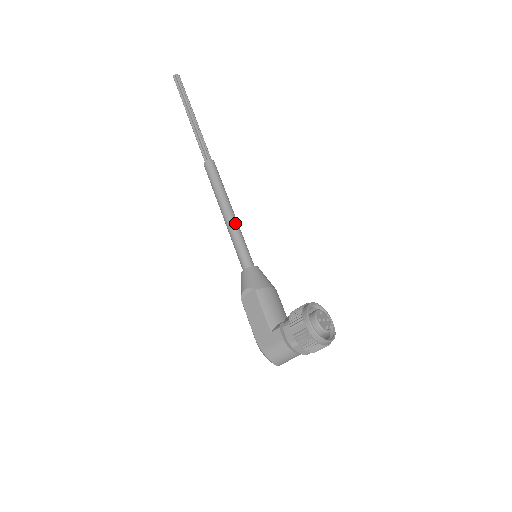
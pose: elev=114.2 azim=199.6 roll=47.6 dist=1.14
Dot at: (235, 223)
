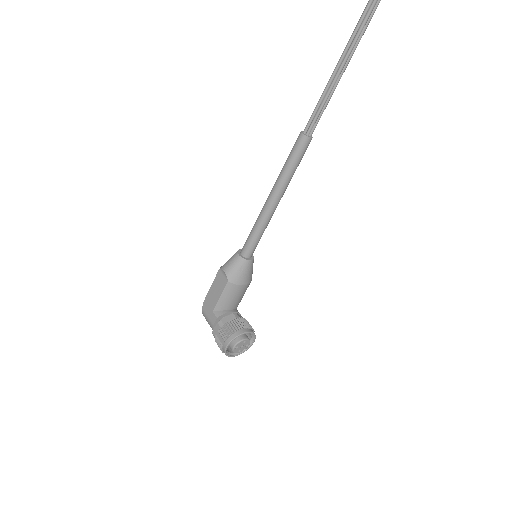
Dot at: (268, 216)
